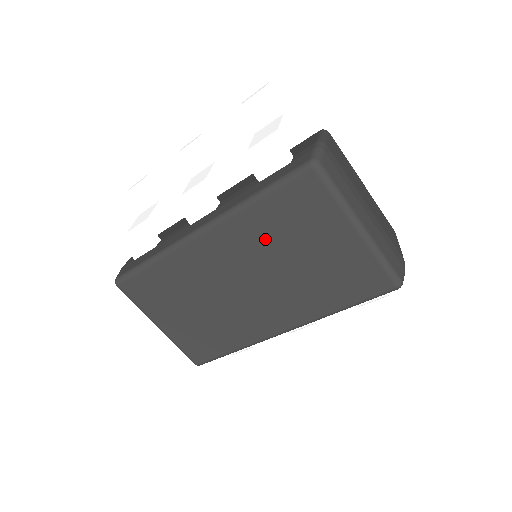
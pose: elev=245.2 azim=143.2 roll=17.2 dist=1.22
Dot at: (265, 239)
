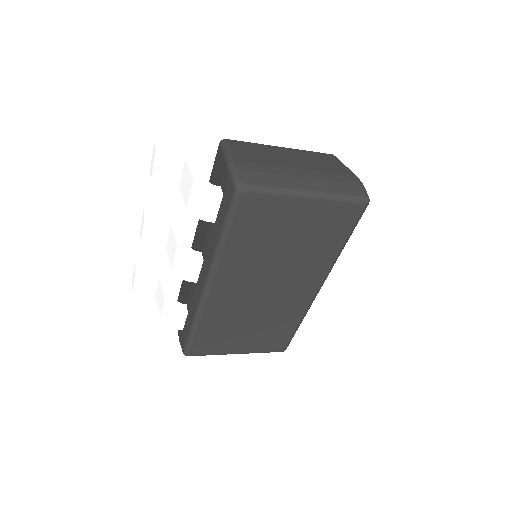
Dot at: (254, 254)
